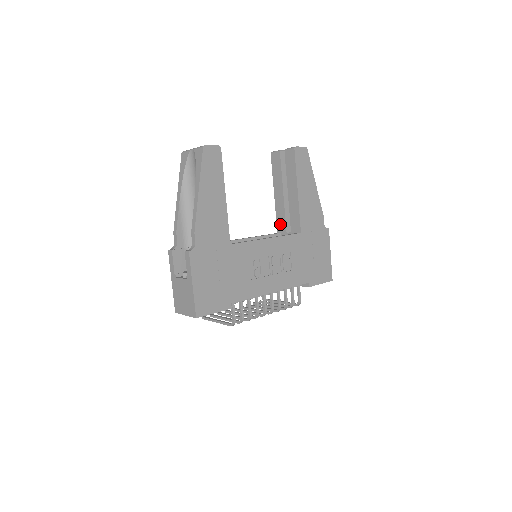
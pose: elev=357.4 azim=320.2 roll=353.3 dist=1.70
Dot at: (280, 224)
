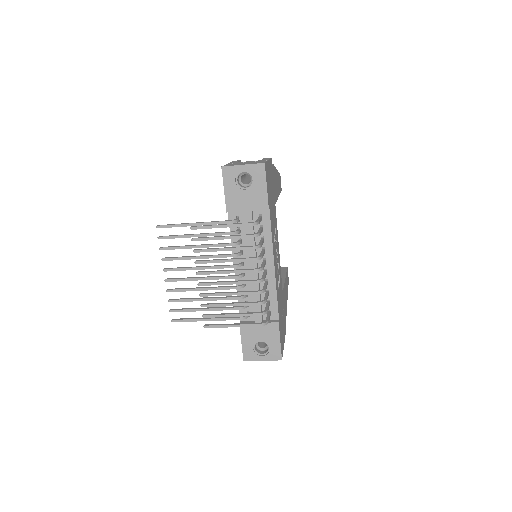
Dot at: occluded
